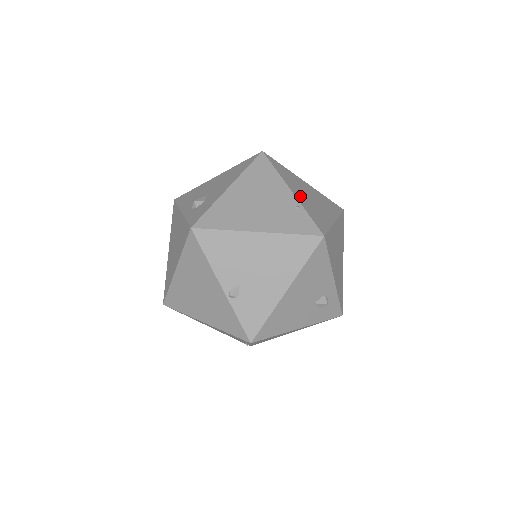
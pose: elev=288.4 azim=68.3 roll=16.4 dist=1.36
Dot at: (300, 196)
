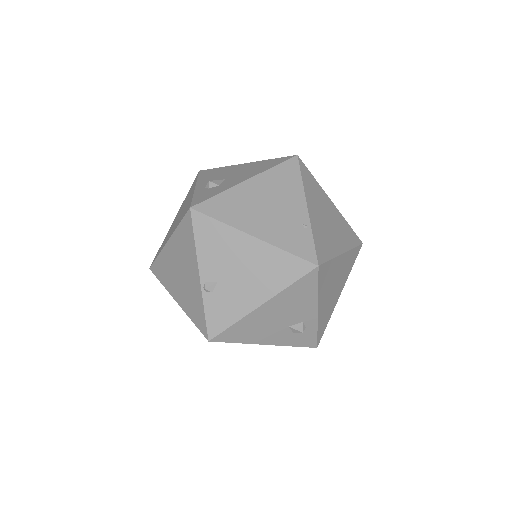
Dot at: (315, 215)
